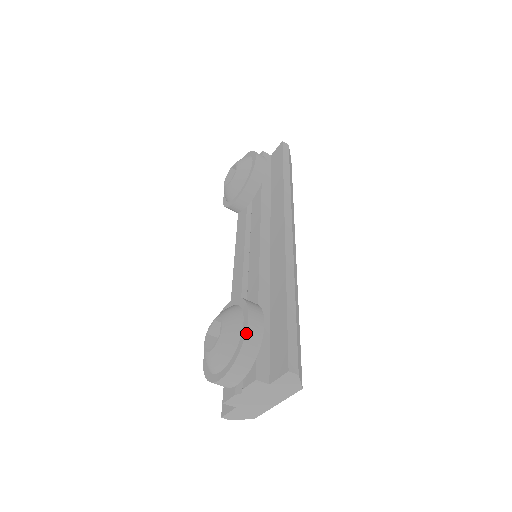
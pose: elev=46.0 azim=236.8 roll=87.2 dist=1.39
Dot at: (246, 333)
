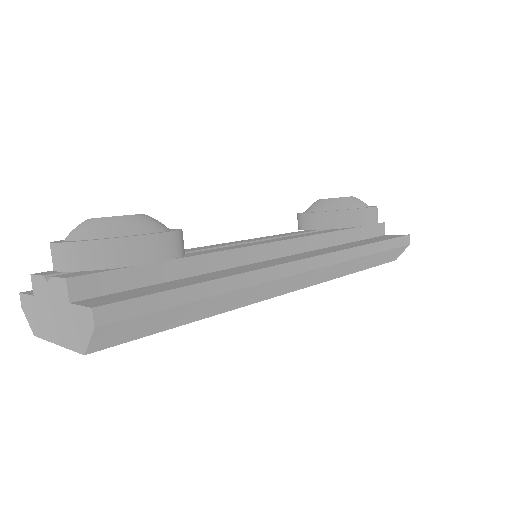
Dot at: (128, 237)
